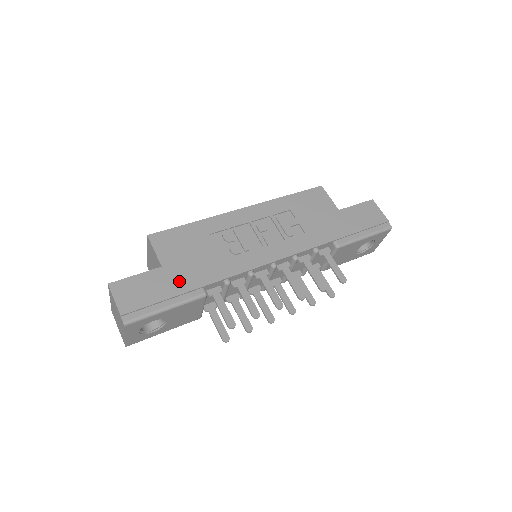
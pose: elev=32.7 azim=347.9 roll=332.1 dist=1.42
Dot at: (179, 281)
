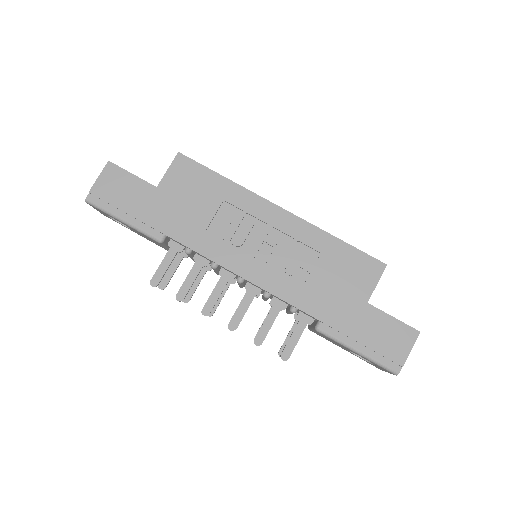
Dot at: (154, 211)
